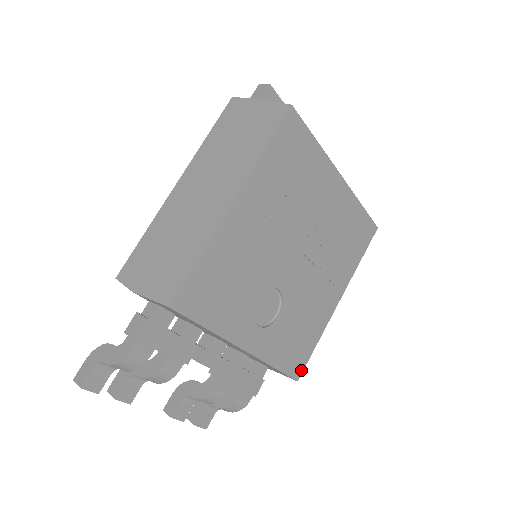
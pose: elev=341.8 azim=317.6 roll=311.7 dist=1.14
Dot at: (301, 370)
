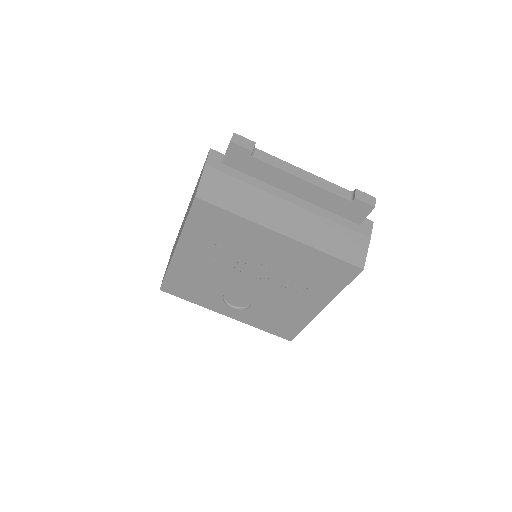
Dot at: (292, 337)
